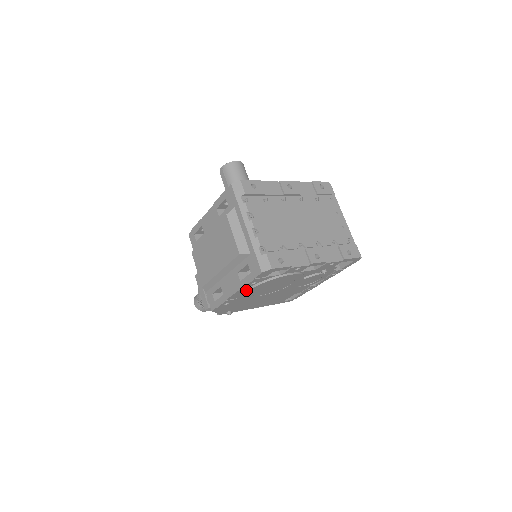
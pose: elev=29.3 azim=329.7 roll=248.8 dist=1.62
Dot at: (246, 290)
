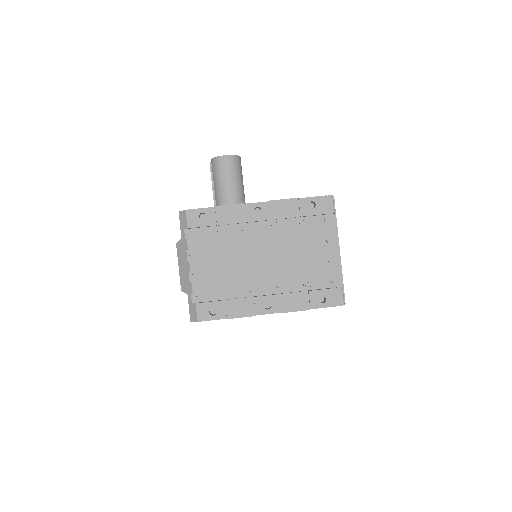
Dot at: occluded
